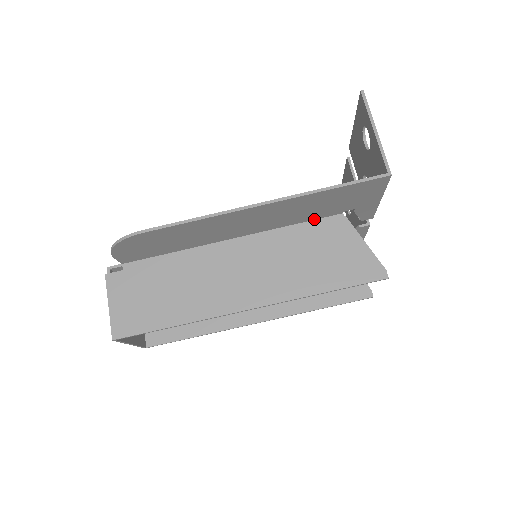
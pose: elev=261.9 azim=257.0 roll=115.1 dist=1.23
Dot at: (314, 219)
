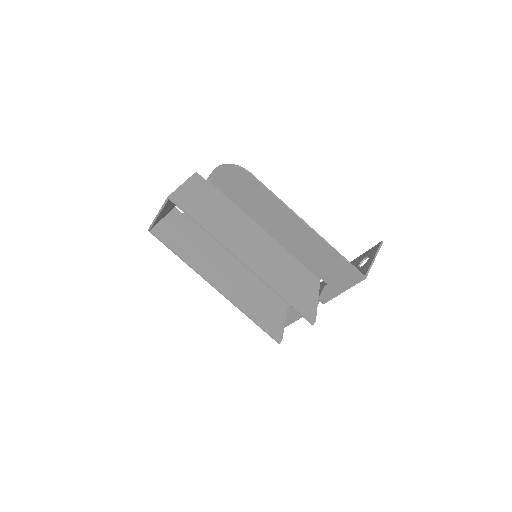
Dot at: (306, 267)
